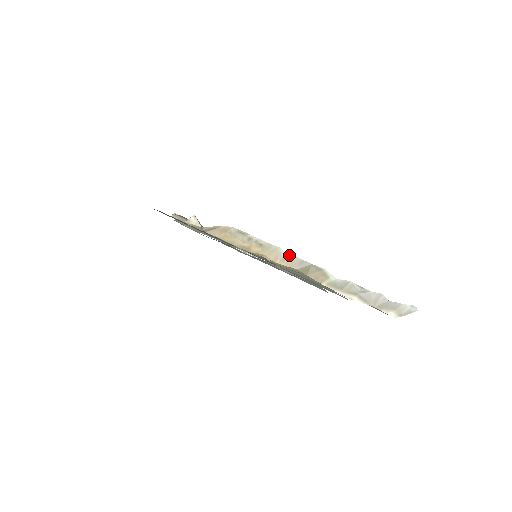
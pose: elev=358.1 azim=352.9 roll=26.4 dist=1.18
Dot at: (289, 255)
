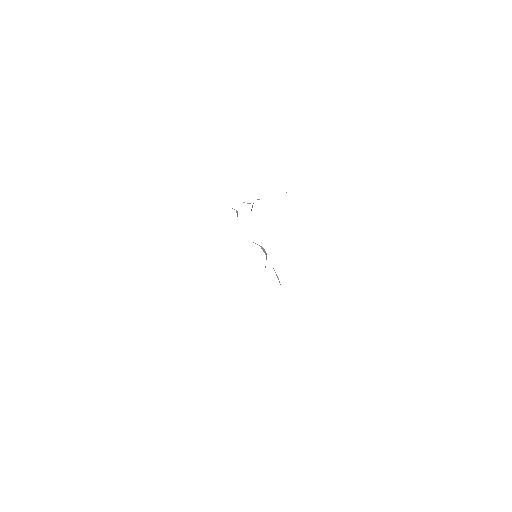
Dot at: occluded
